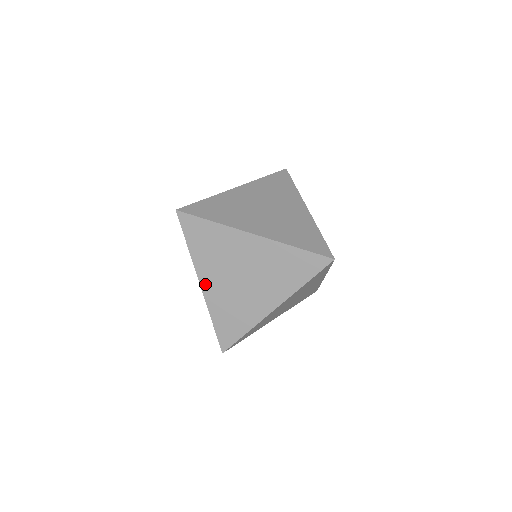
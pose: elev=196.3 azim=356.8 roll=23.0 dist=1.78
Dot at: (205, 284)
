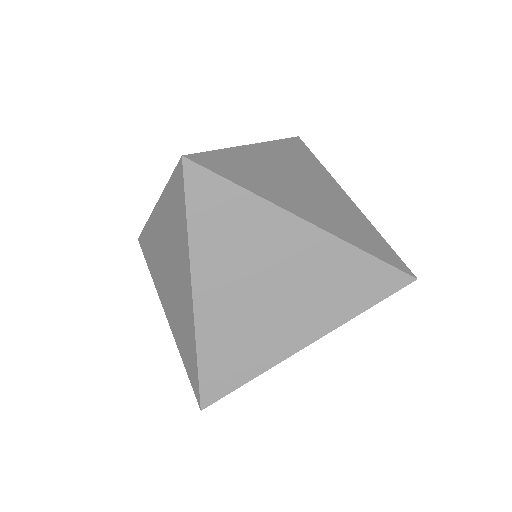
Dot at: (202, 295)
